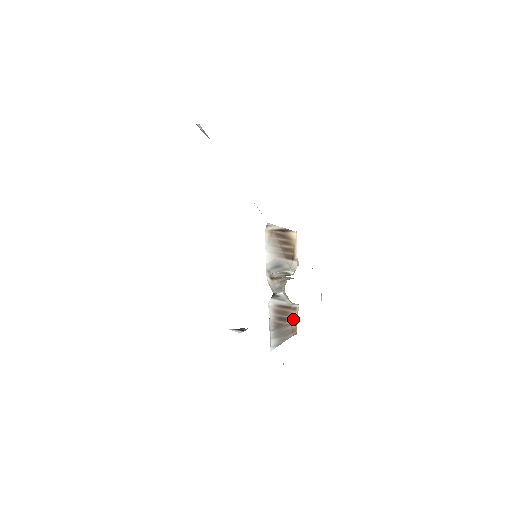
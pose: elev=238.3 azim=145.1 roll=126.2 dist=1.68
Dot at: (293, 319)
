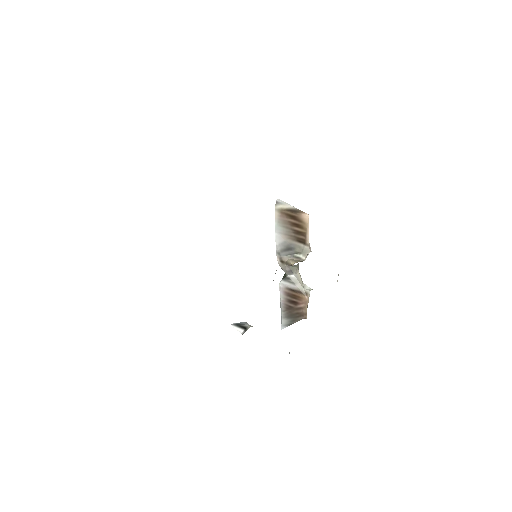
Dot at: (304, 304)
